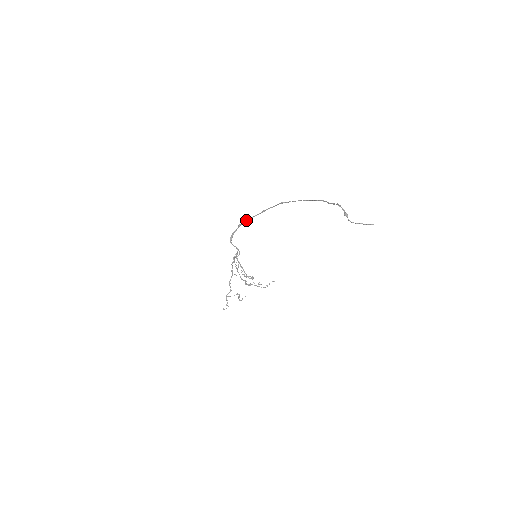
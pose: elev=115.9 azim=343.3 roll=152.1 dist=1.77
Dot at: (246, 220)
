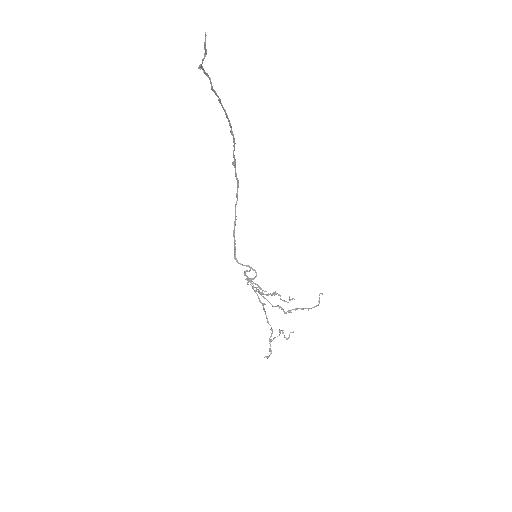
Dot at: (234, 222)
